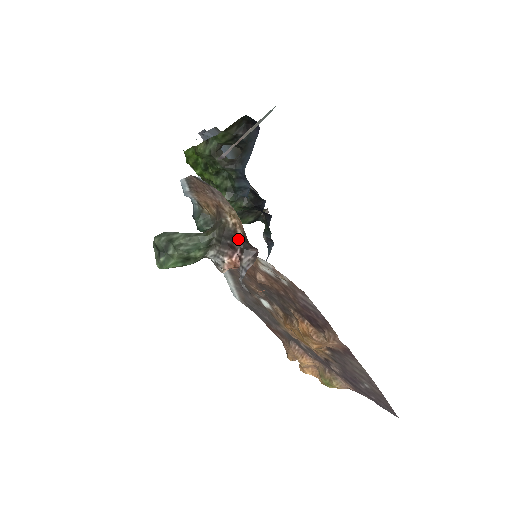
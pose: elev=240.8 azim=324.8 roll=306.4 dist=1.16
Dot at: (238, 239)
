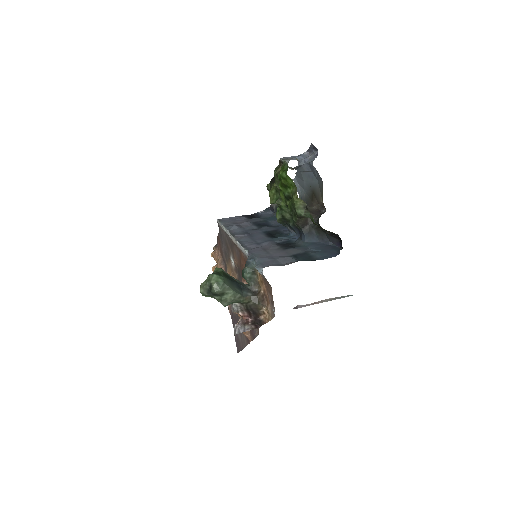
Dot at: (257, 317)
